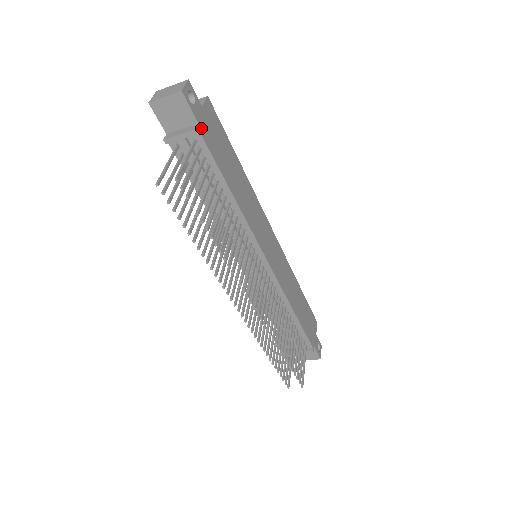
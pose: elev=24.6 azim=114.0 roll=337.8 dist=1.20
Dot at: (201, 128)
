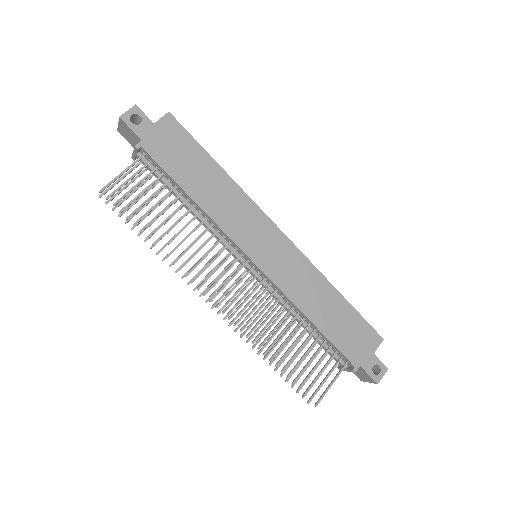
Dot at: (146, 143)
